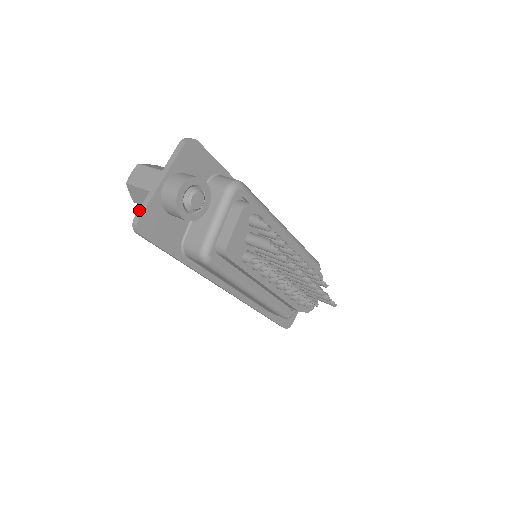
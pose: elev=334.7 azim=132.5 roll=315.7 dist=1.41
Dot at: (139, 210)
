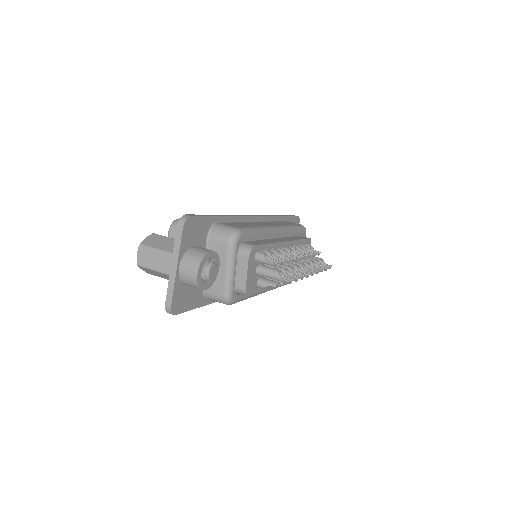
Dot at: (167, 298)
